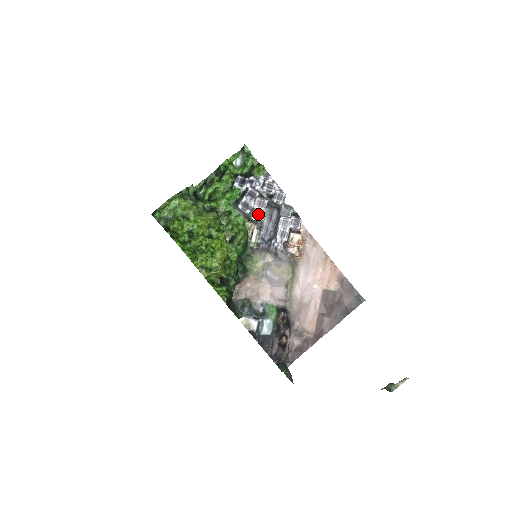
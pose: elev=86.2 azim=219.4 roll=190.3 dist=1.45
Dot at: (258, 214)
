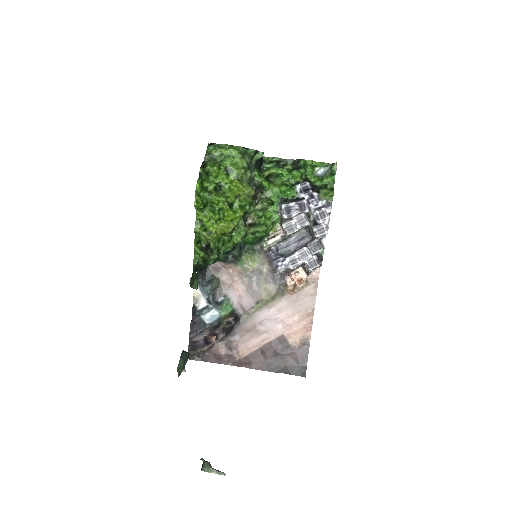
Dot at: (291, 226)
